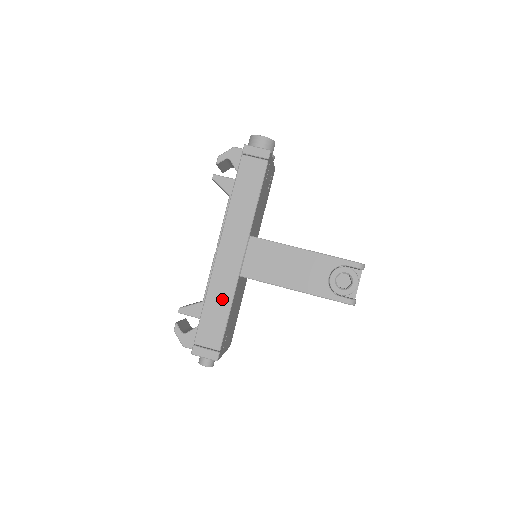
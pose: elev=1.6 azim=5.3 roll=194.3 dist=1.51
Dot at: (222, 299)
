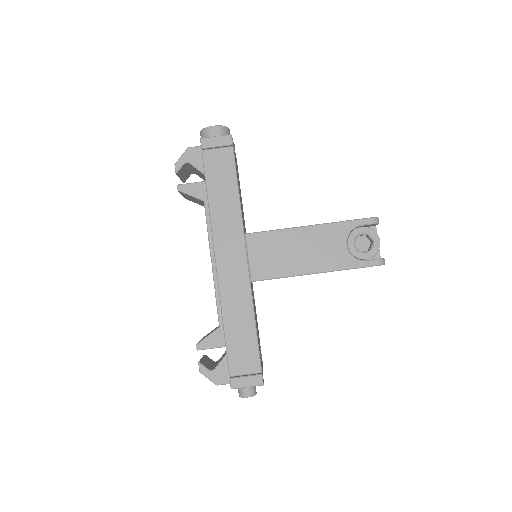
Dot at: (242, 314)
